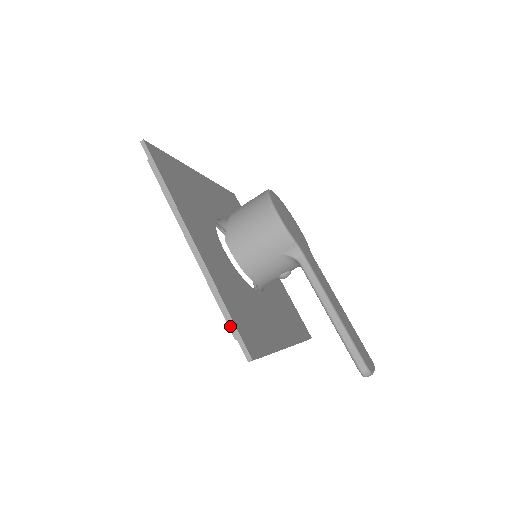
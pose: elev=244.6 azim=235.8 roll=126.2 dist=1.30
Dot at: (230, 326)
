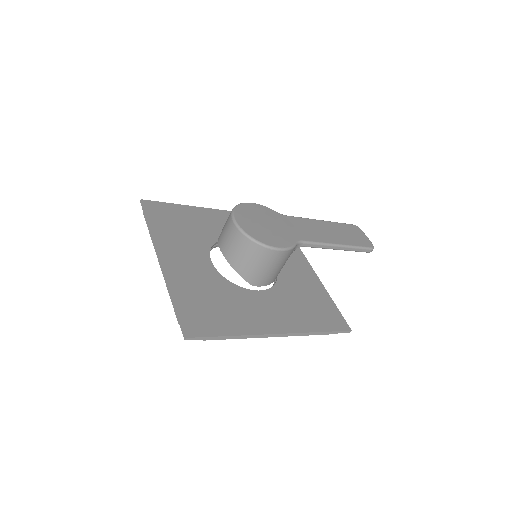
Dot at: occluded
